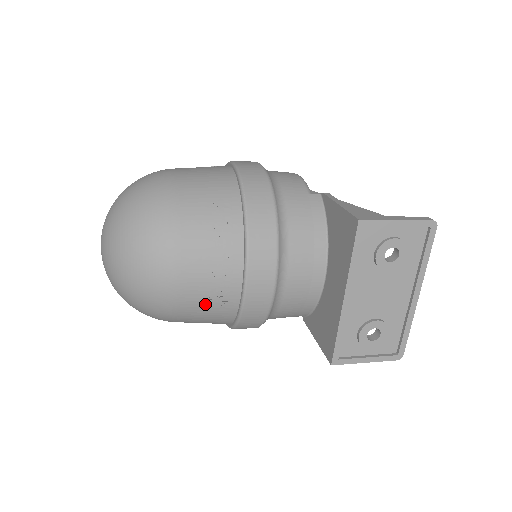
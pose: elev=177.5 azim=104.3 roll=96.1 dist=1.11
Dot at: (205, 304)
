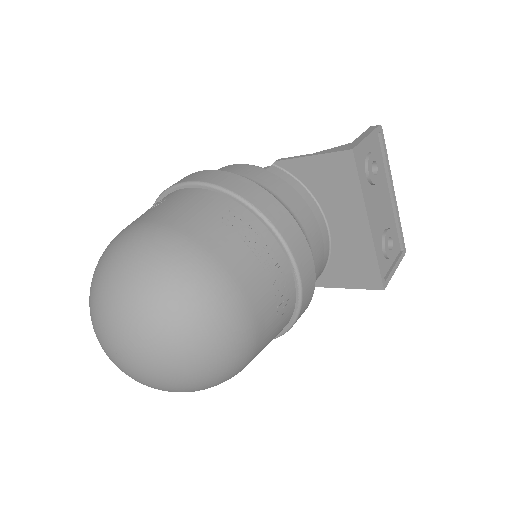
Dot at: (275, 320)
